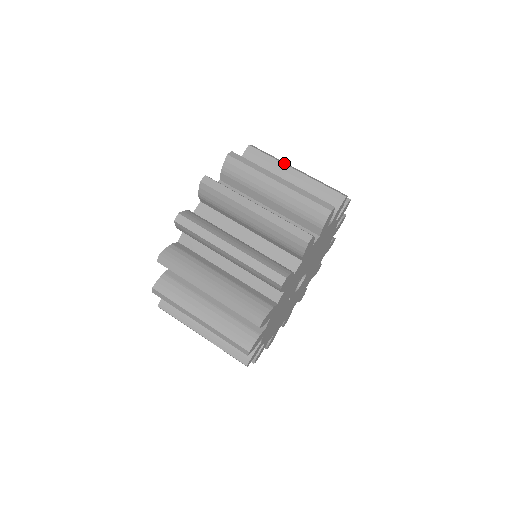
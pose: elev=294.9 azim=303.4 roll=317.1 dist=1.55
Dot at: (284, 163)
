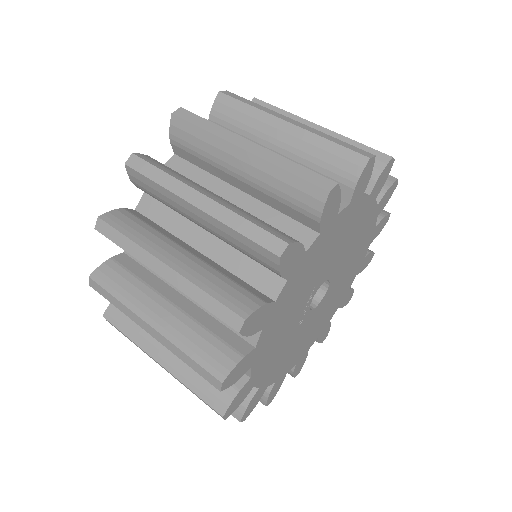
Dot at: (270, 113)
